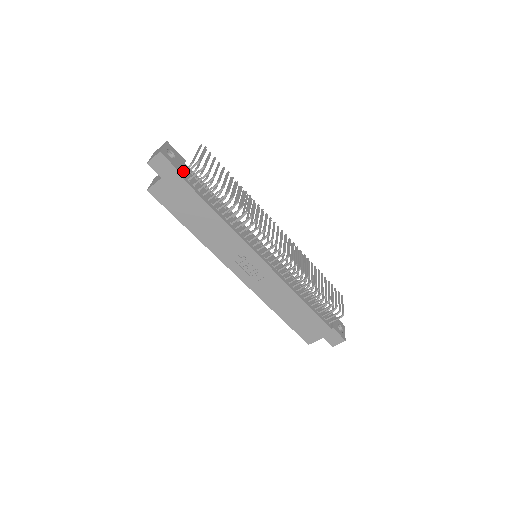
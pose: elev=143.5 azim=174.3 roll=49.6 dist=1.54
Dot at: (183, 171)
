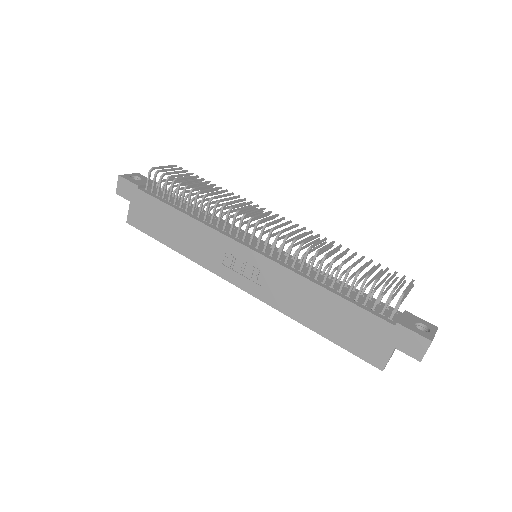
Dot at: (149, 189)
